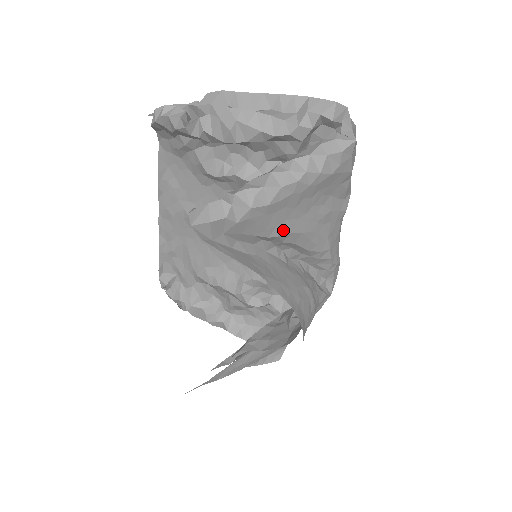
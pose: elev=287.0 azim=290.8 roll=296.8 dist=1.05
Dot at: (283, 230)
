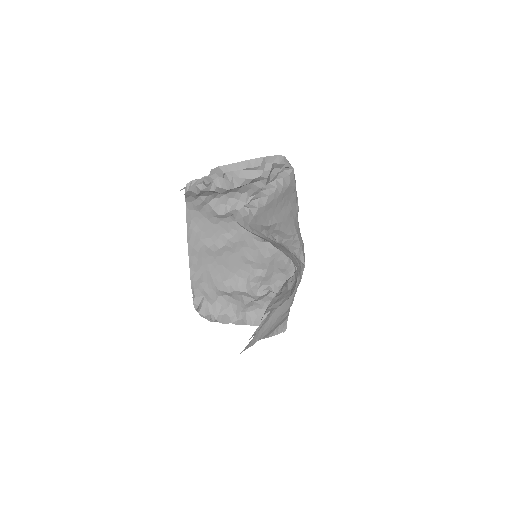
Dot at: (273, 221)
